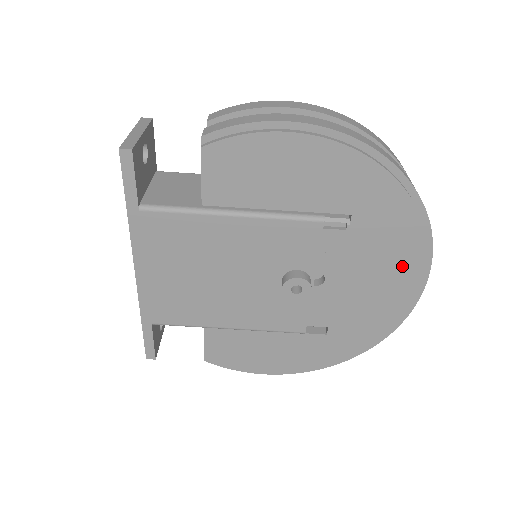
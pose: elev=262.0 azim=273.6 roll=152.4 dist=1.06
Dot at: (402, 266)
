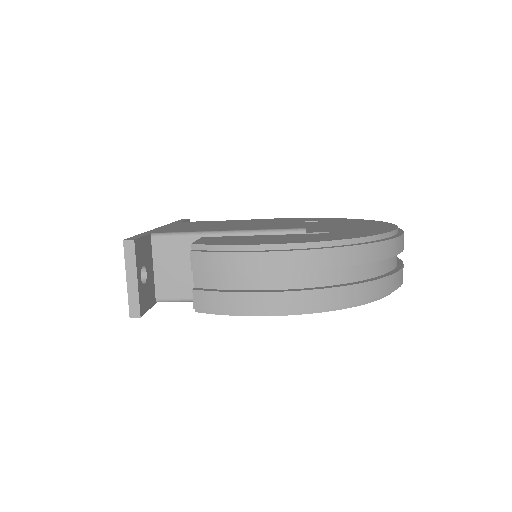
Dot at: occluded
